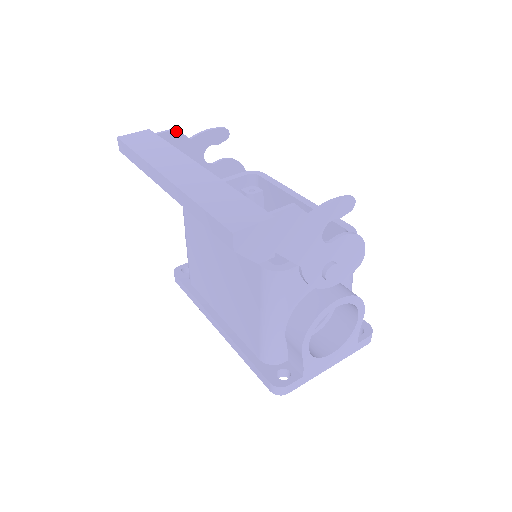
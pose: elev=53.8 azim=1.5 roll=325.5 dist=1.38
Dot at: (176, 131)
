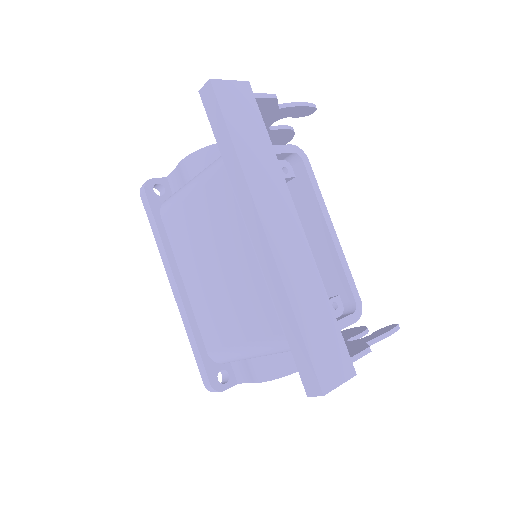
Dot at: (275, 99)
